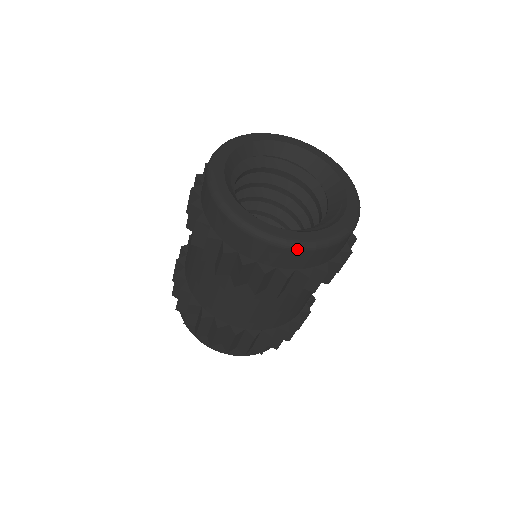
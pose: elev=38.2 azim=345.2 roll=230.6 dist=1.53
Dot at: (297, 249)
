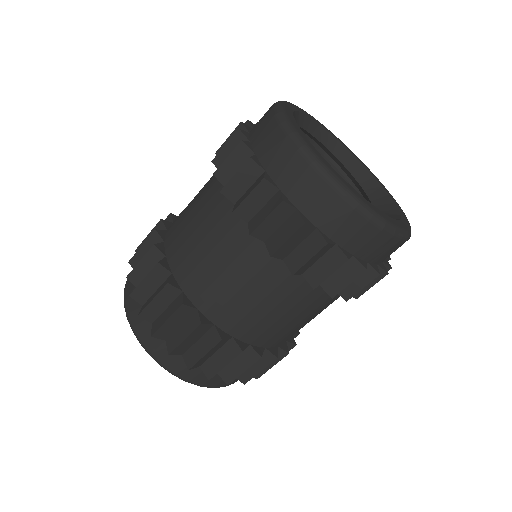
Dot at: (337, 190)
